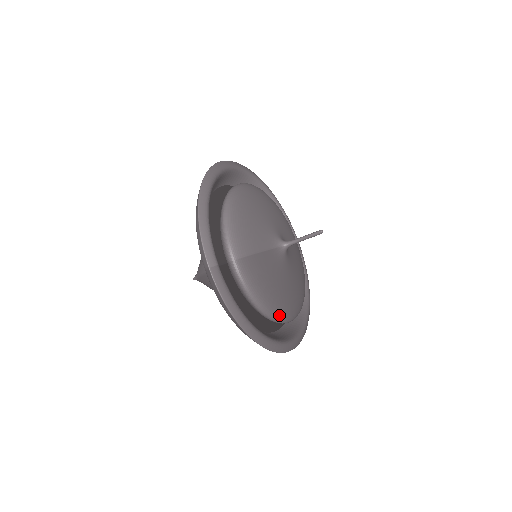
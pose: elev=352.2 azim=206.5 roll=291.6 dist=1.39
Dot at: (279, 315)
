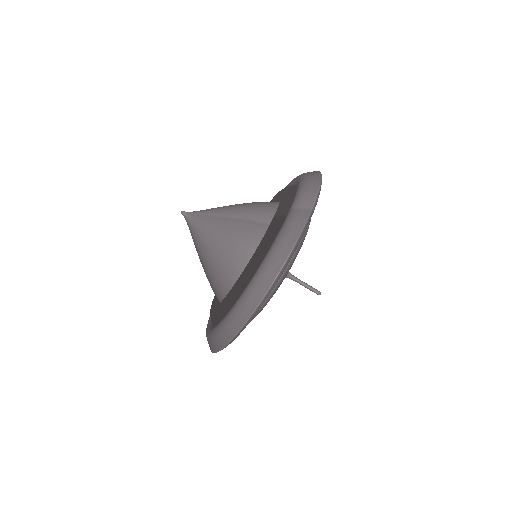
Dot at: (263, 306)
